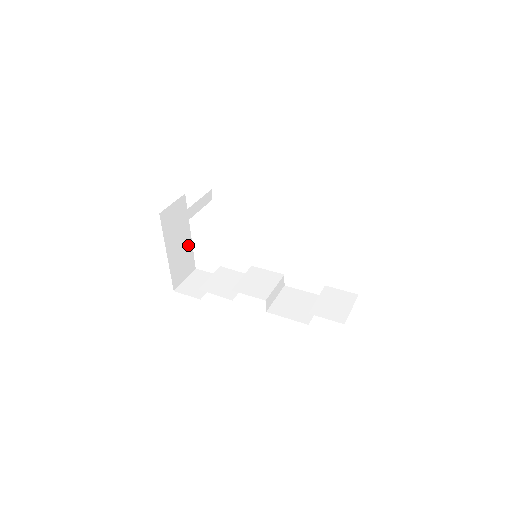
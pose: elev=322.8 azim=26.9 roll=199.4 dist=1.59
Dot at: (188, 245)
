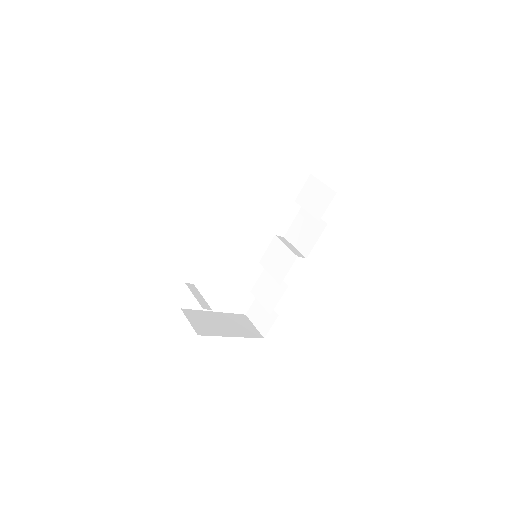
Dot at: (225, 317)
